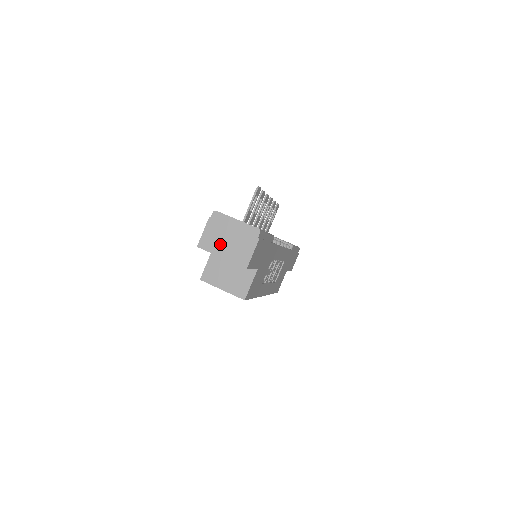
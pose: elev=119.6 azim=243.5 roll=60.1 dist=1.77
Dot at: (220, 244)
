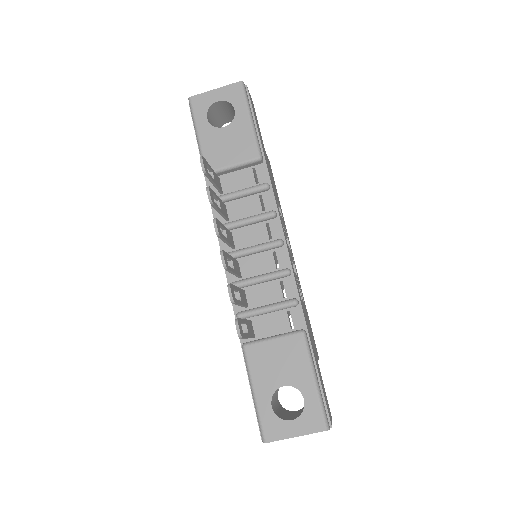
Dot at: occluded
